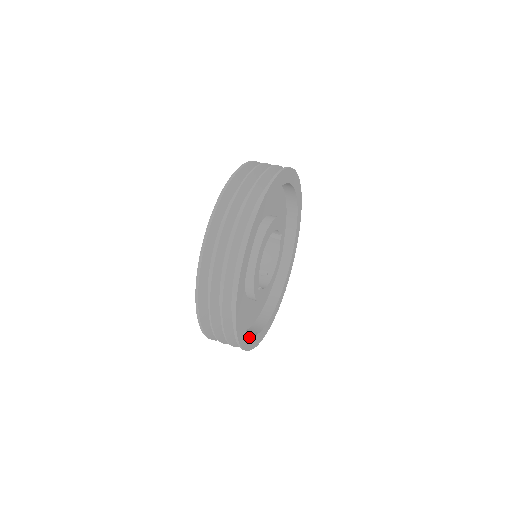
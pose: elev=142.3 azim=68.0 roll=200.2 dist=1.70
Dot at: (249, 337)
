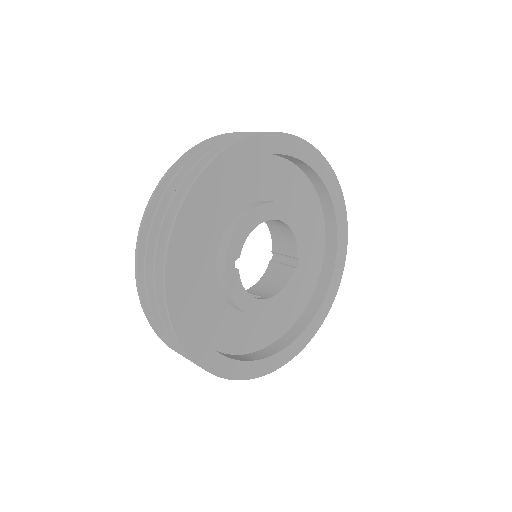
Dot at: (184, 296)
